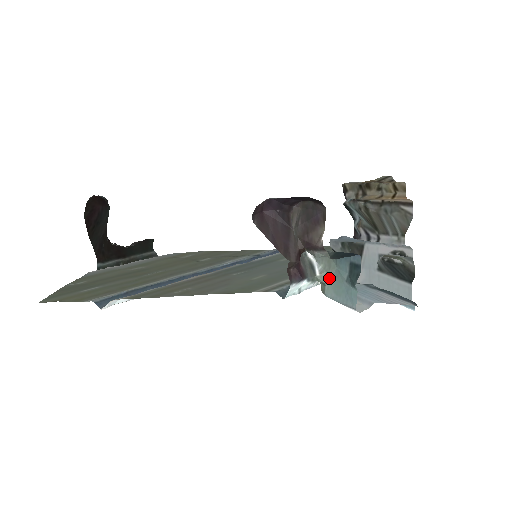
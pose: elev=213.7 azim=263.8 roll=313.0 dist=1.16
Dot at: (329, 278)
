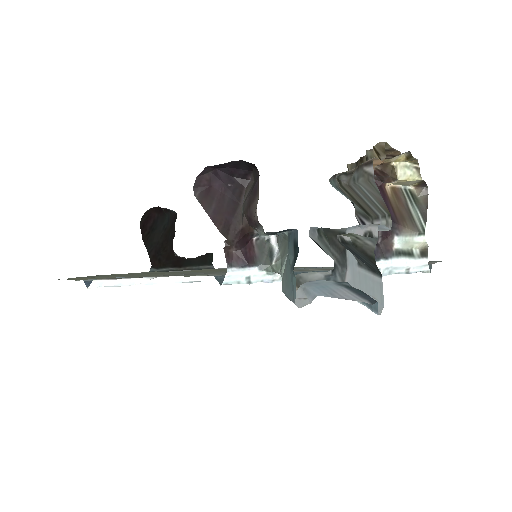
Dot at: (283, 267)
